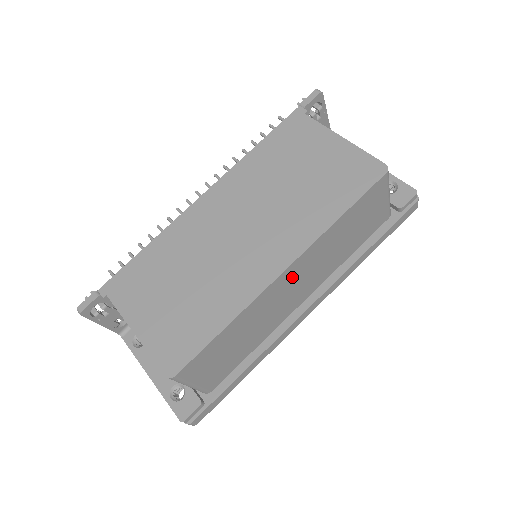
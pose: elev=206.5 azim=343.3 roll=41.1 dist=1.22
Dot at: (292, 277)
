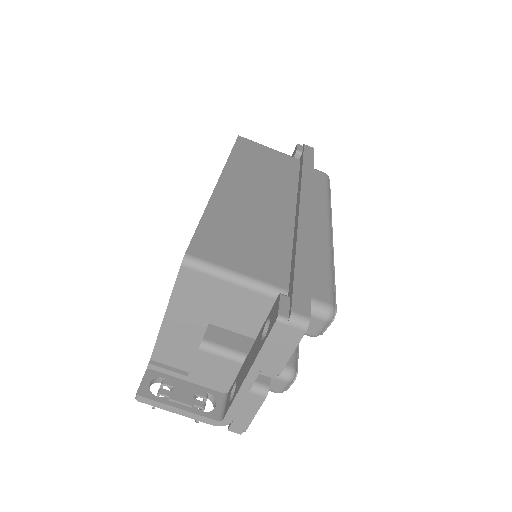
Dot at: (239, 186)
